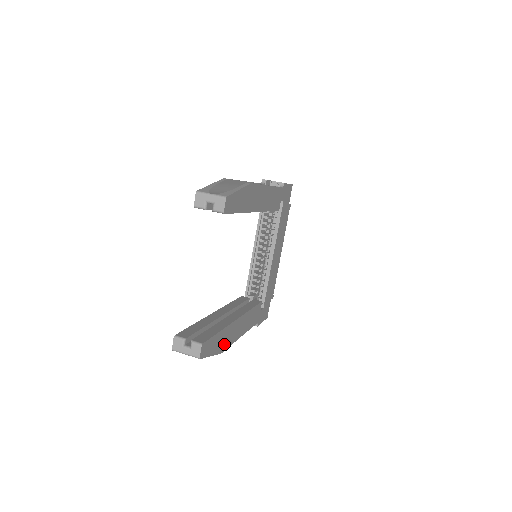
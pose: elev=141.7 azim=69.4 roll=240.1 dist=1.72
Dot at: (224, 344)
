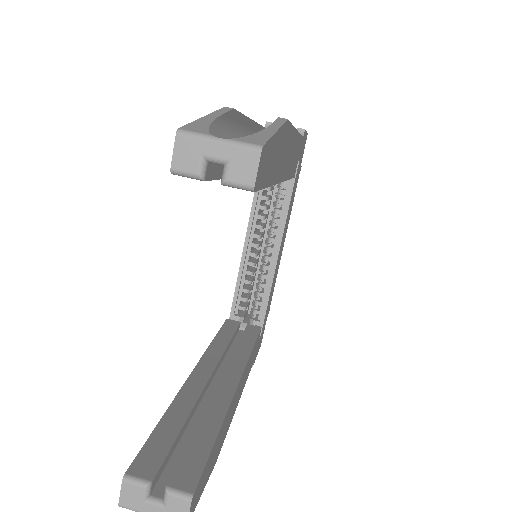
Dot at: (220, 443)
